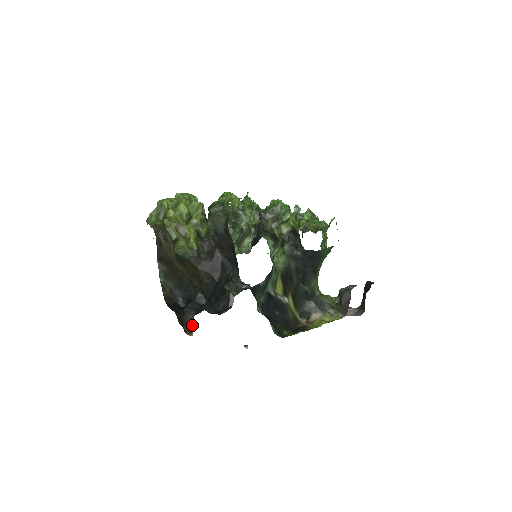
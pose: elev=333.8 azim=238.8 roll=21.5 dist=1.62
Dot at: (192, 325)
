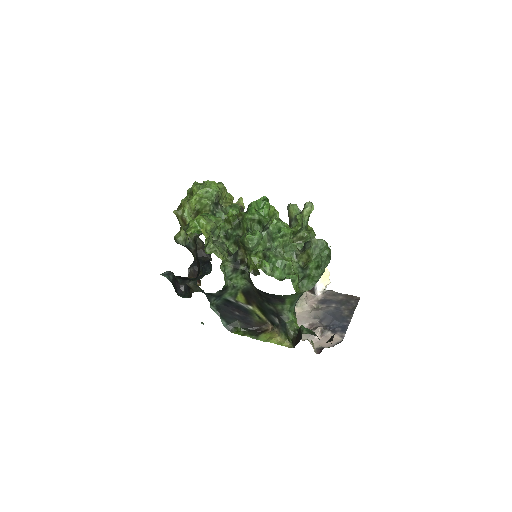
Dot at: (200, 280)
